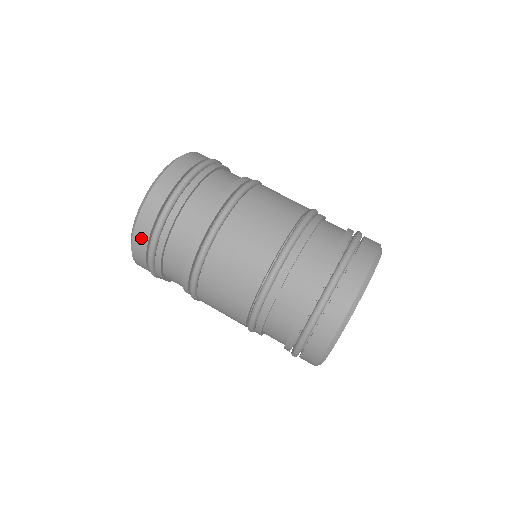
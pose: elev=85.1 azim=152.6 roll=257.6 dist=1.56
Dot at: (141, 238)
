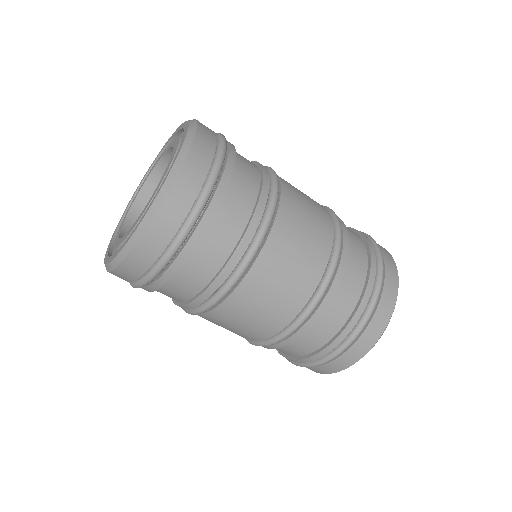
Dot at: (127, 274)
